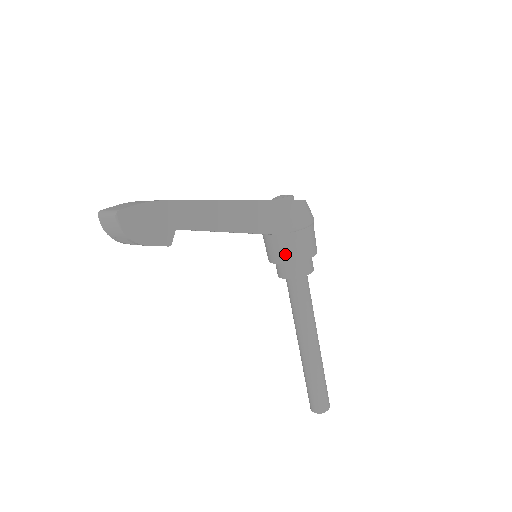
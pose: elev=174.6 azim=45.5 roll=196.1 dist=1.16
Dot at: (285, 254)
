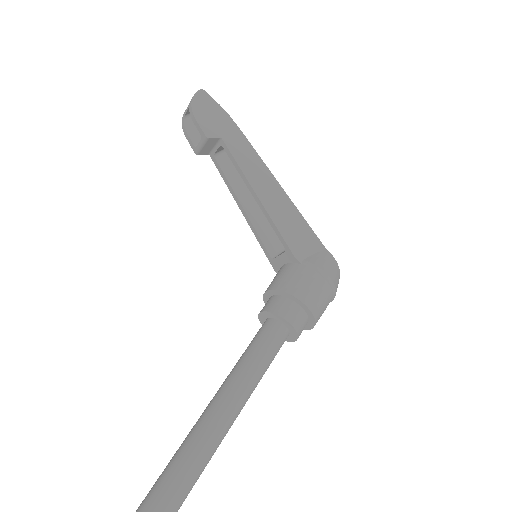
Dot at: (282, 280)
